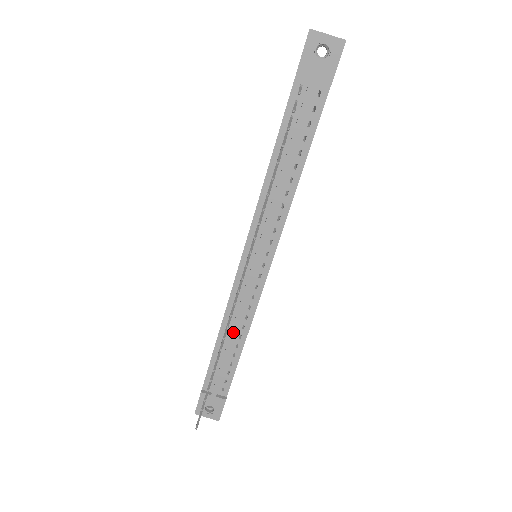
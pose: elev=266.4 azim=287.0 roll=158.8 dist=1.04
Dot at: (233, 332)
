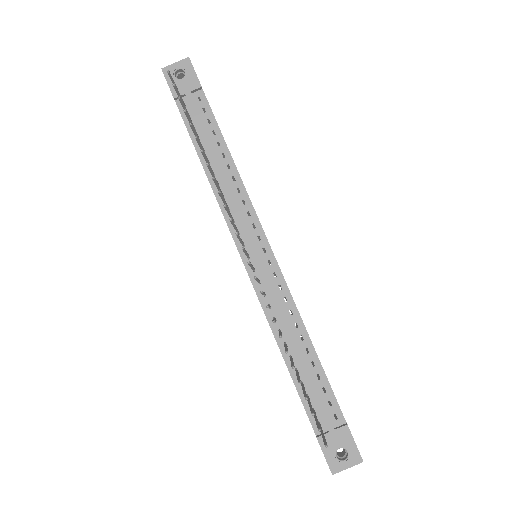
Dot at: (290, 336)
